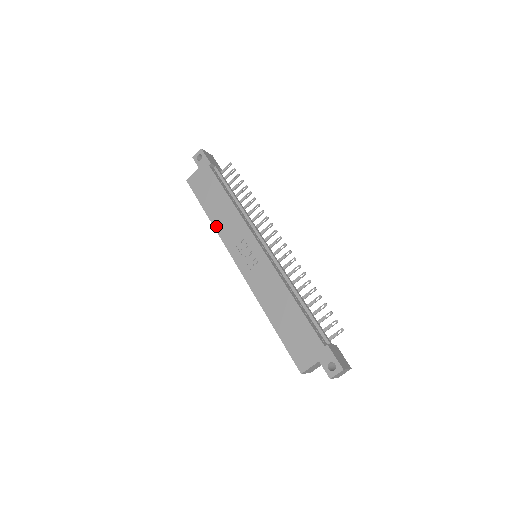
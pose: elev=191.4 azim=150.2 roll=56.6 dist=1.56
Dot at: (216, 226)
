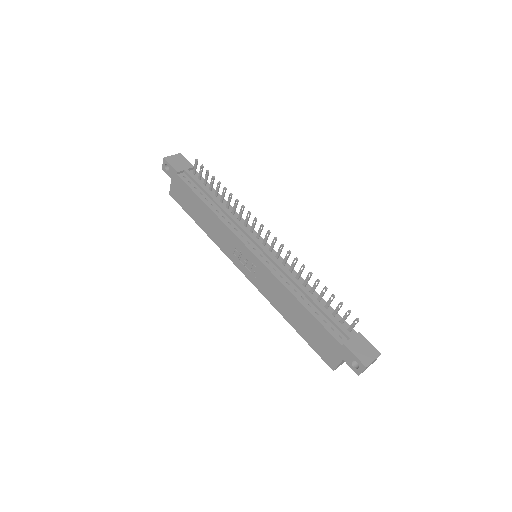
Dot at: (210, 236)
